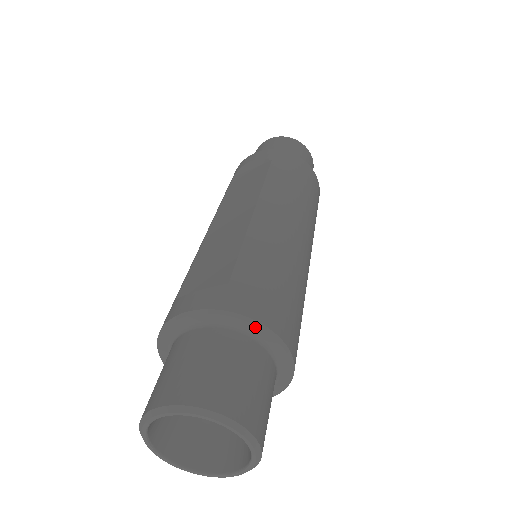
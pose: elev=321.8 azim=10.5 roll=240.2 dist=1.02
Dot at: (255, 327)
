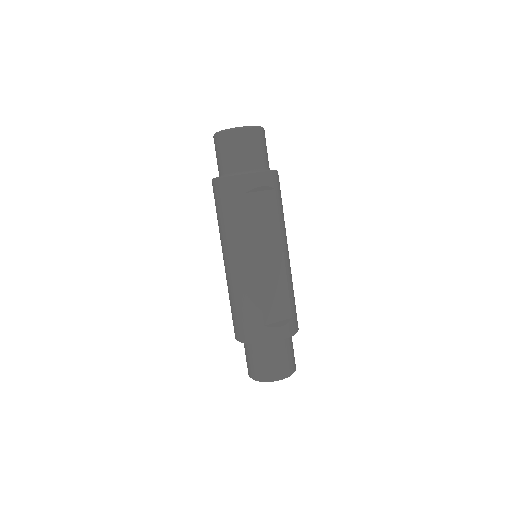
Dot at: occluded
